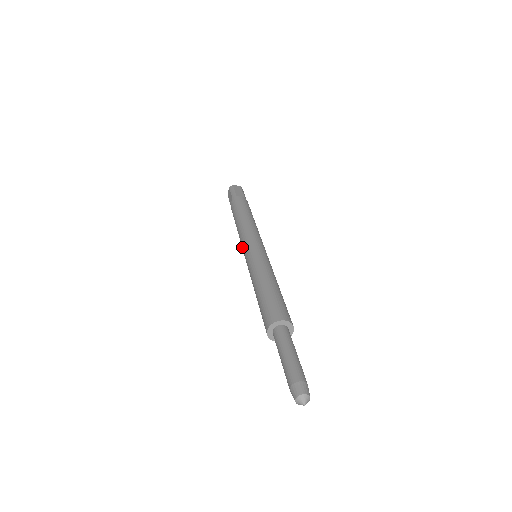
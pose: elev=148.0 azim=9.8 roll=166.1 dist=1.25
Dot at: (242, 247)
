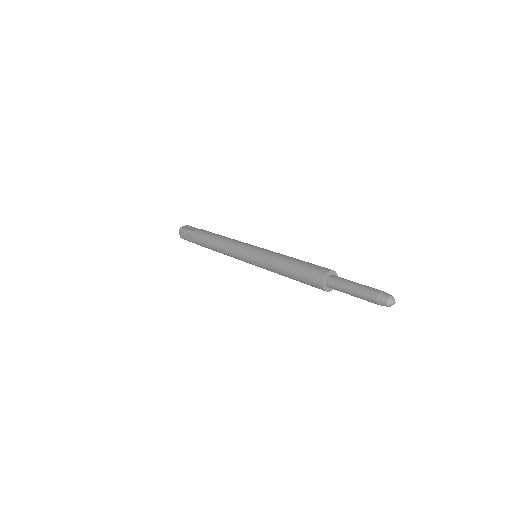
Dot at: (239, 258)
